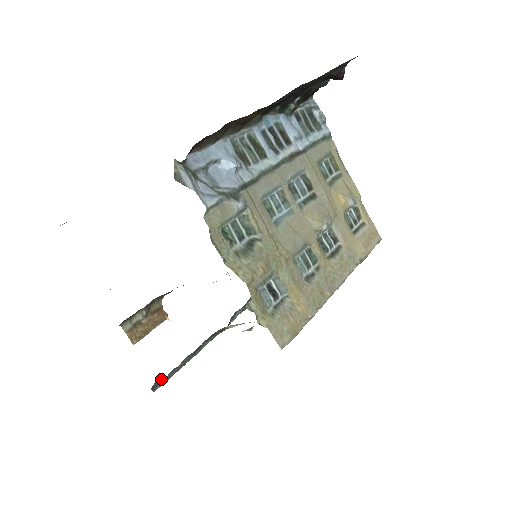
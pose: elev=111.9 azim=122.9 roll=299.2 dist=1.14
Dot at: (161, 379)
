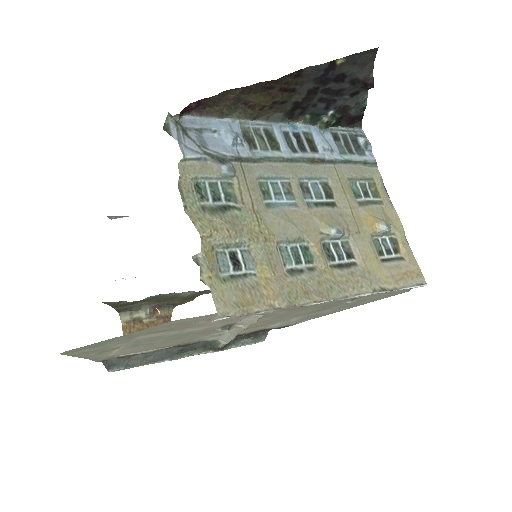
Dot at: (120, 360)
